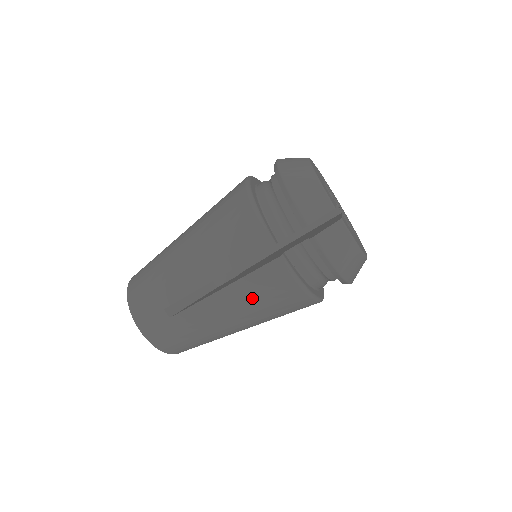
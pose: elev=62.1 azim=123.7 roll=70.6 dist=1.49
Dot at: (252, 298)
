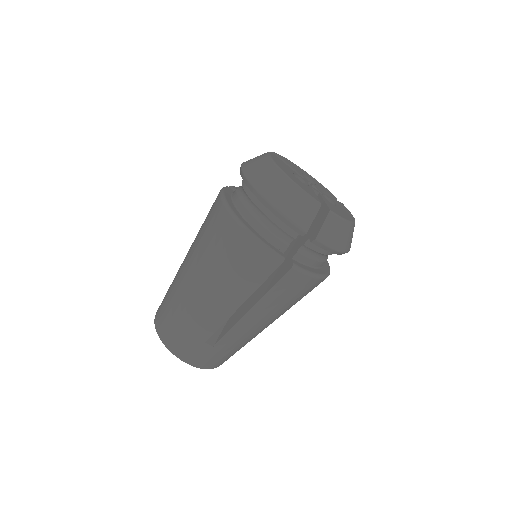
Dot at: (279, 304)
